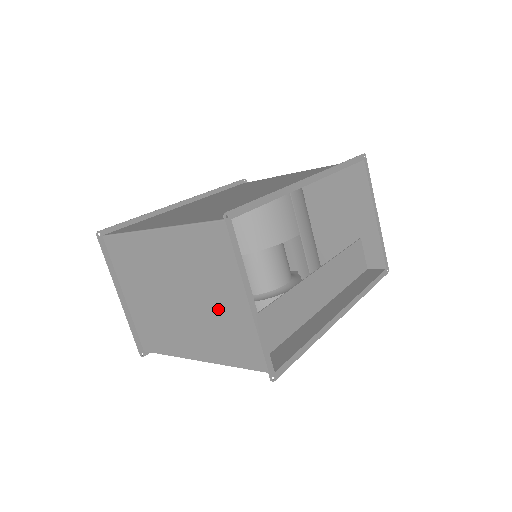
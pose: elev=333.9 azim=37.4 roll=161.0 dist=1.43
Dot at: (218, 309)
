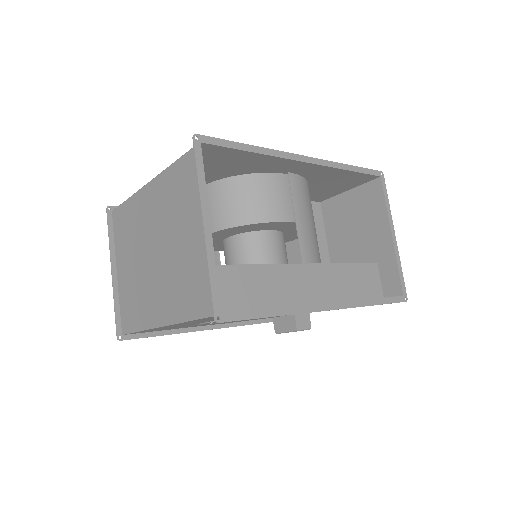
Dot at: (182, 251)
